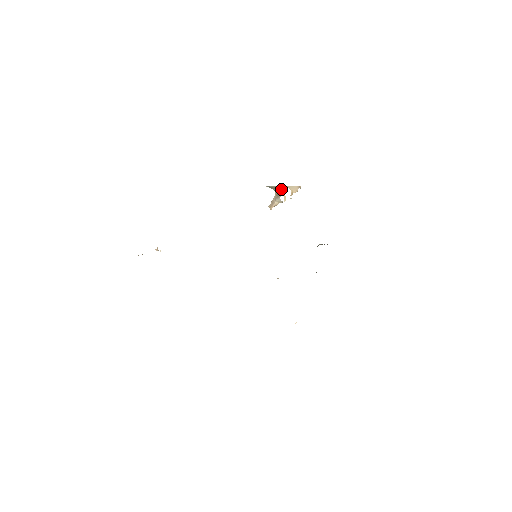
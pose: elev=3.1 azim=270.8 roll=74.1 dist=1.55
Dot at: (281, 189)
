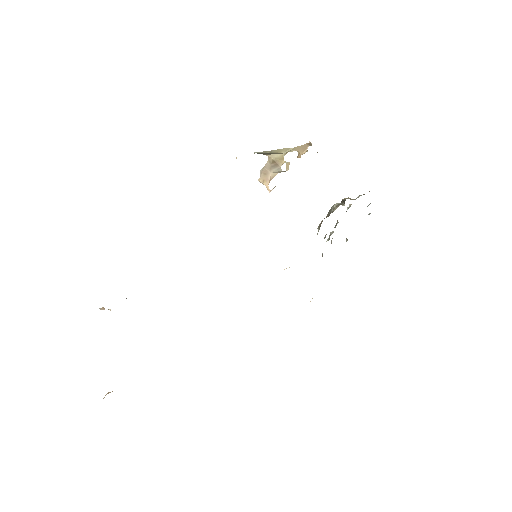
Dot at: (280, 153)
